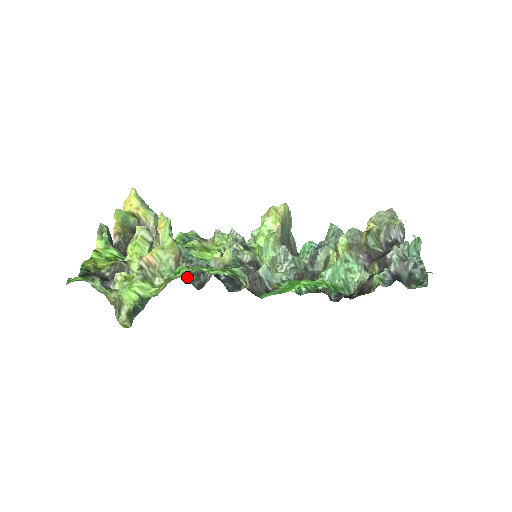
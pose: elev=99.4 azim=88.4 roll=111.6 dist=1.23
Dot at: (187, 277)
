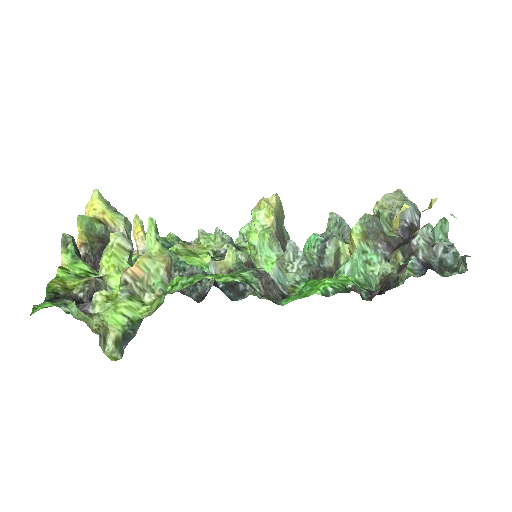
Dot at: occluded
